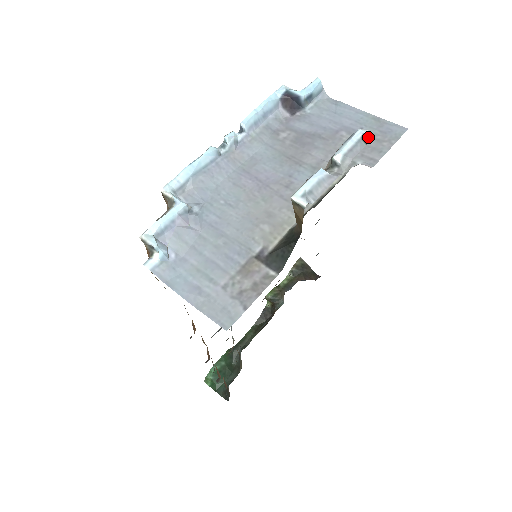
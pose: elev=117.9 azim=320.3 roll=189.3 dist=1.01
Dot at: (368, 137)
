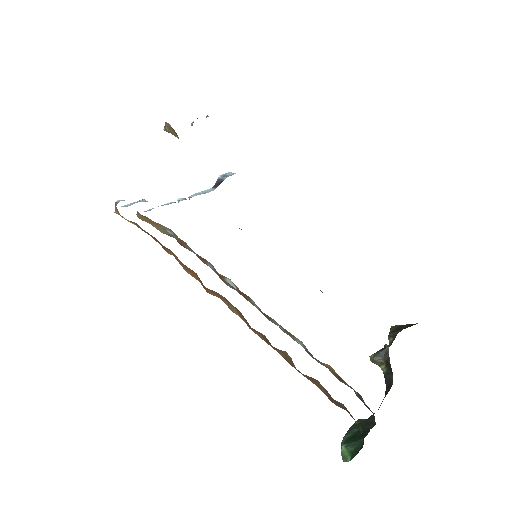
Dot at: (207, 115)
